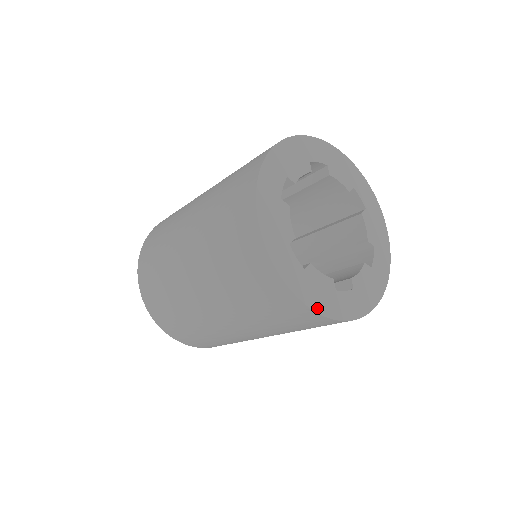
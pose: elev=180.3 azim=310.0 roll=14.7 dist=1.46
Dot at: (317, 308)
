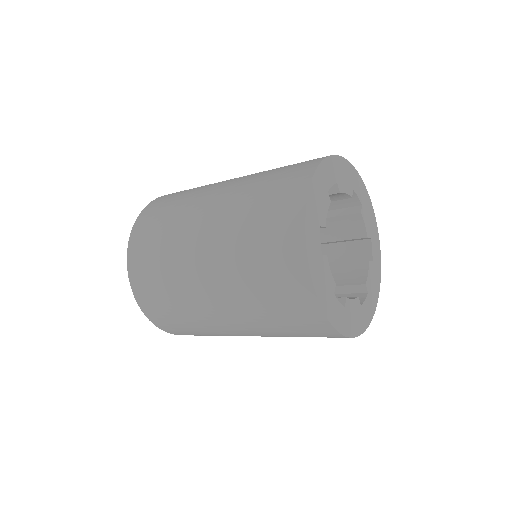
Dot at: (356, 333)
